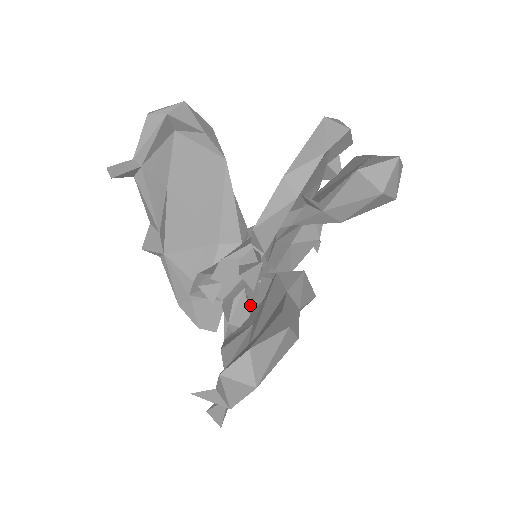
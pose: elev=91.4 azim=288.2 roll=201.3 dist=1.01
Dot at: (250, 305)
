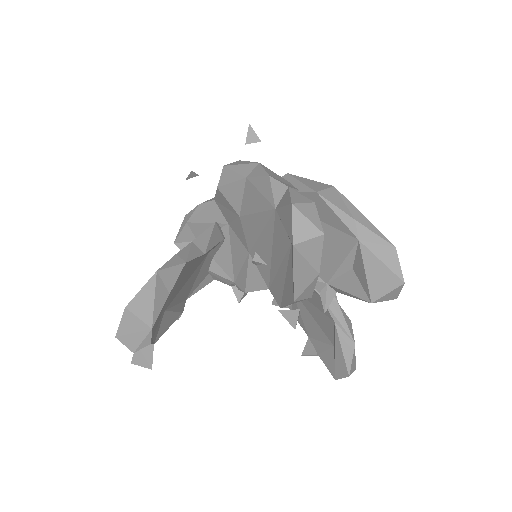
Dot at: occluded
